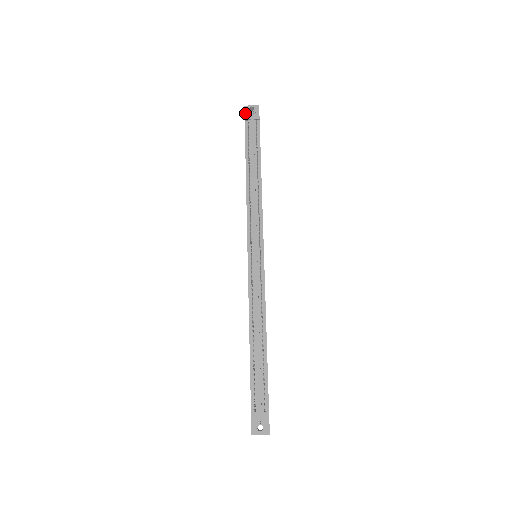
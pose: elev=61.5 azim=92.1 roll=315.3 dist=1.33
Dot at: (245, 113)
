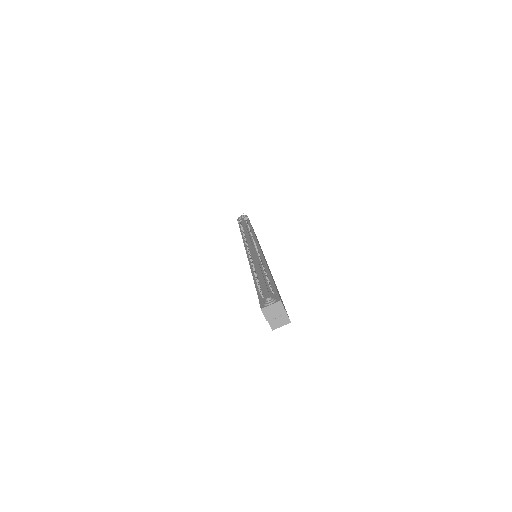
Dot at: (238, 220)
